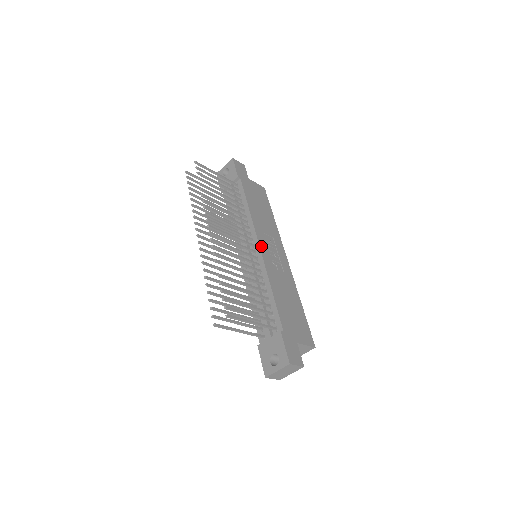
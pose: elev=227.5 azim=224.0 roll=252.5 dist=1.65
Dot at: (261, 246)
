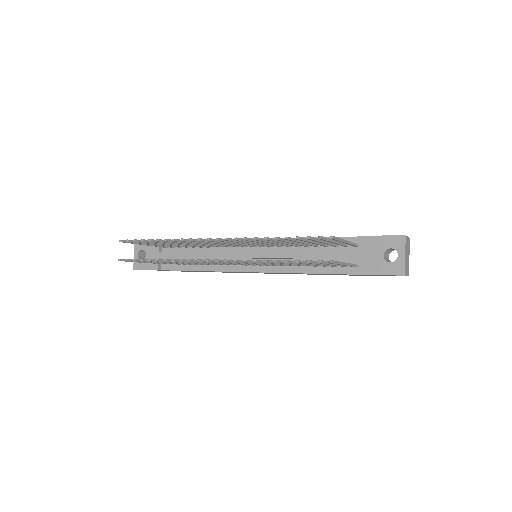
Dot at: occluded
